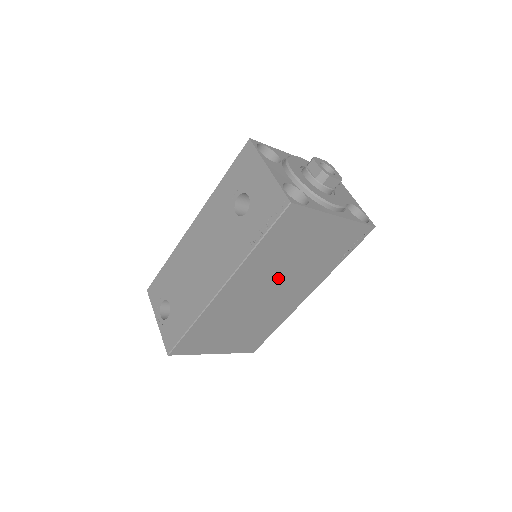
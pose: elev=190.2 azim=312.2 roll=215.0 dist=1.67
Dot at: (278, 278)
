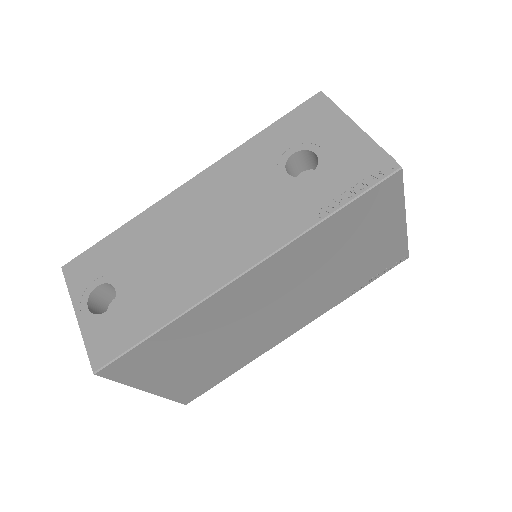
Dot at: (300, 286)
